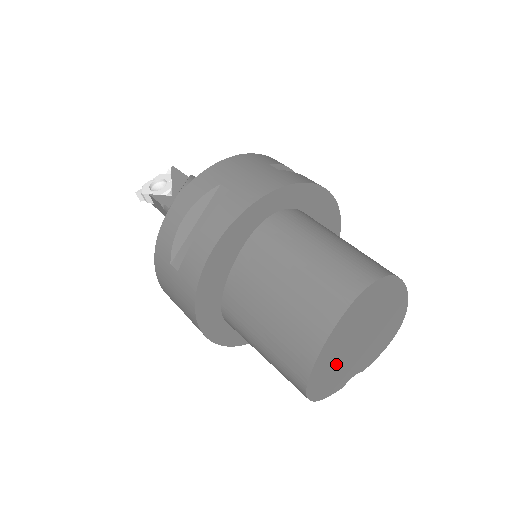
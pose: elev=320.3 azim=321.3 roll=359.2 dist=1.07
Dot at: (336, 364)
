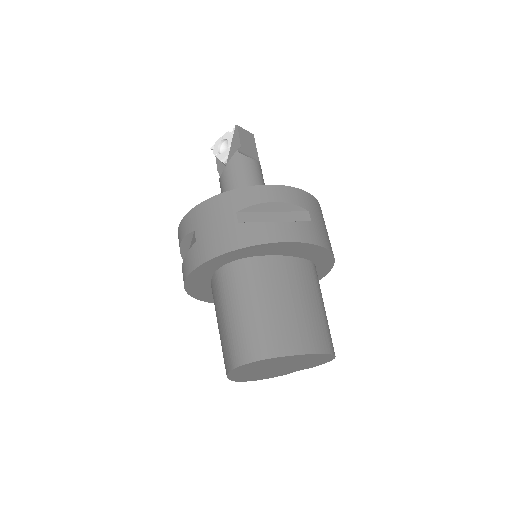
Dot at: (259, 374)
